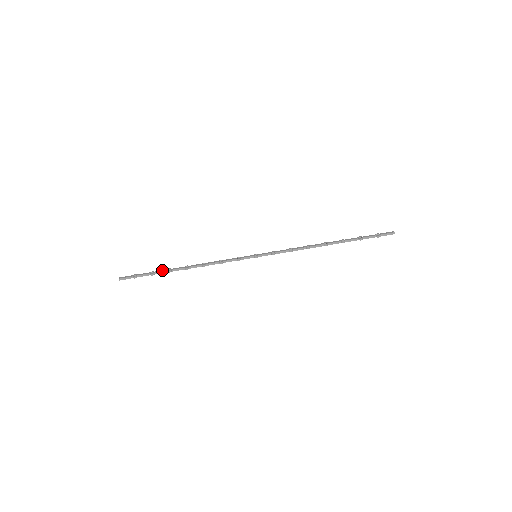
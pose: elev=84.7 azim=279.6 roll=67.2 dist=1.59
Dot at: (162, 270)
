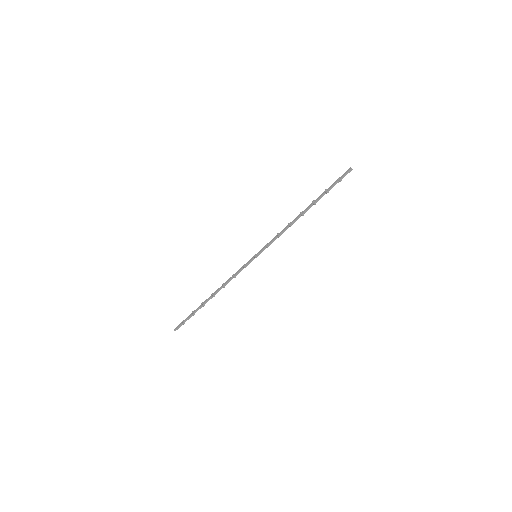
Dot at: (198, 307)
